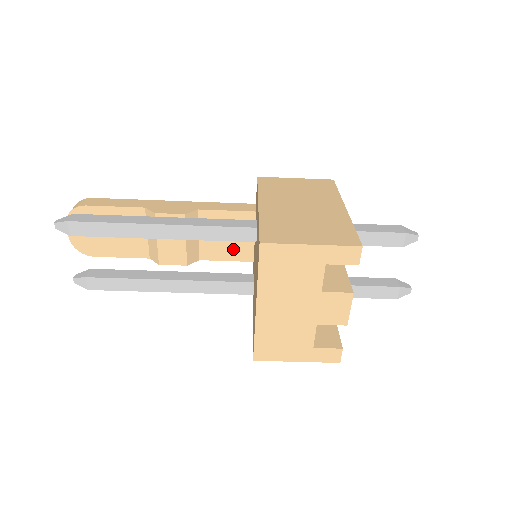
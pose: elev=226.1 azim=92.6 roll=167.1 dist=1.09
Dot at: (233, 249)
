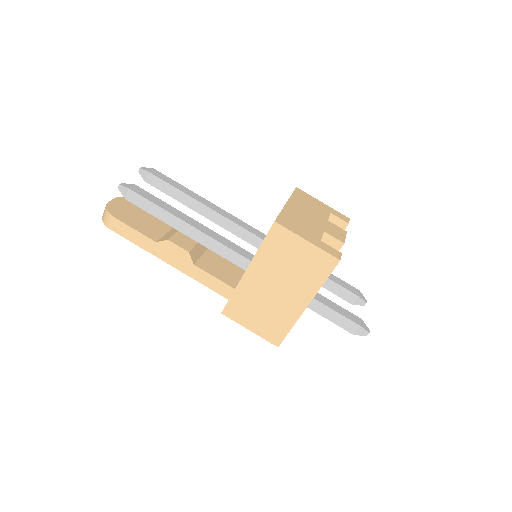
Dot at: (223, 274)
